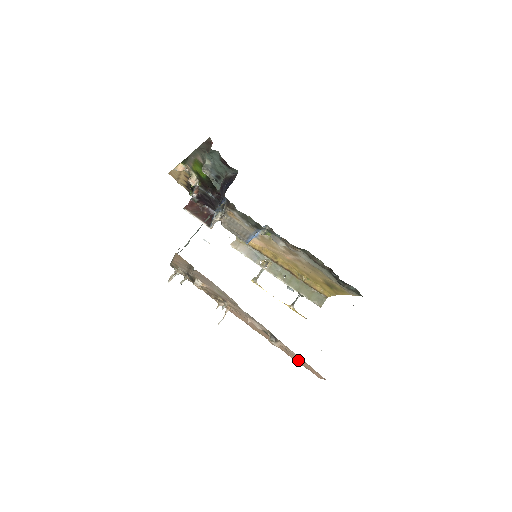
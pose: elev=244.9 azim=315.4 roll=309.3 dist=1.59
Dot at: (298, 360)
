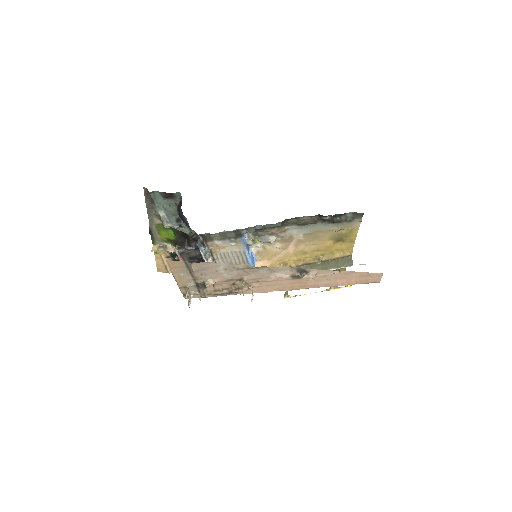
Dot at: (345, 280)
